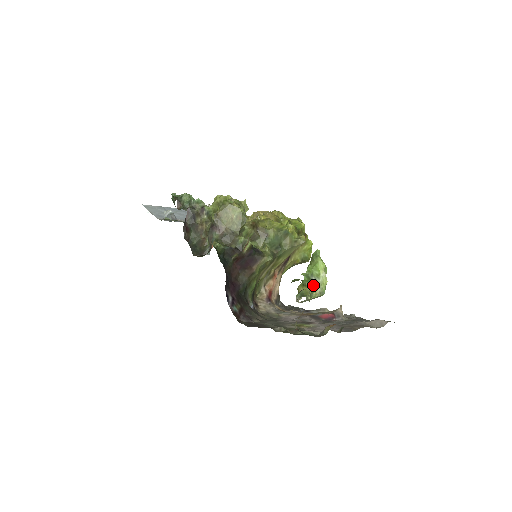
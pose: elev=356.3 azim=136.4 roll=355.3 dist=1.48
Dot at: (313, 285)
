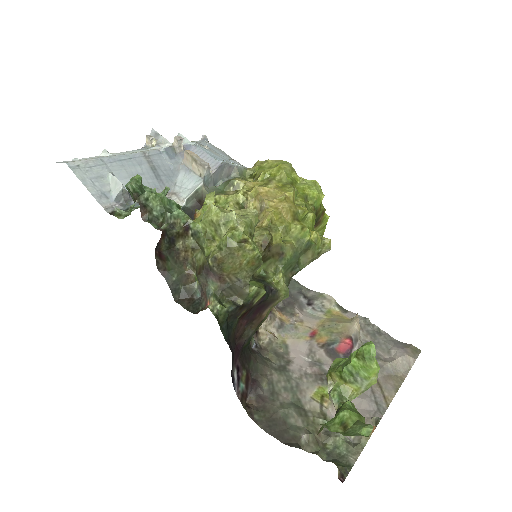
Dot at: (356, 384)
